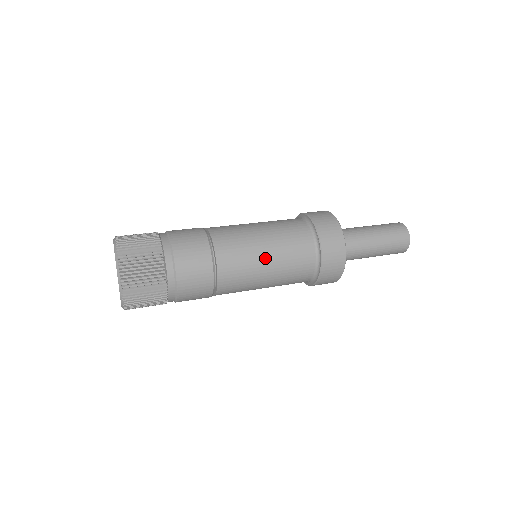
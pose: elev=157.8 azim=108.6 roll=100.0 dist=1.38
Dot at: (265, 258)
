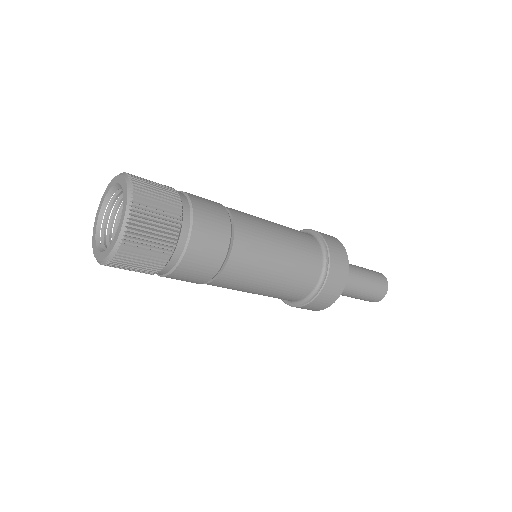
Dot at: (275, 269)
